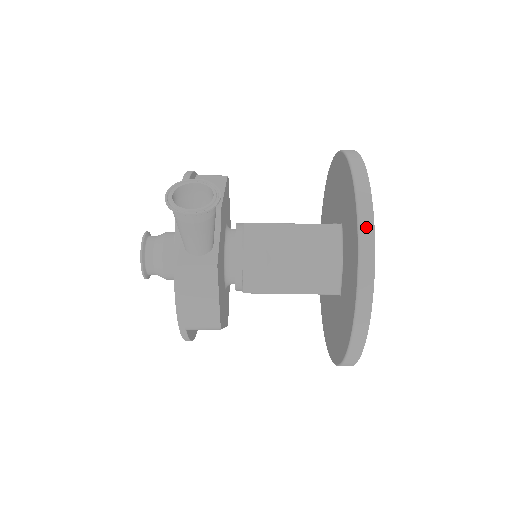
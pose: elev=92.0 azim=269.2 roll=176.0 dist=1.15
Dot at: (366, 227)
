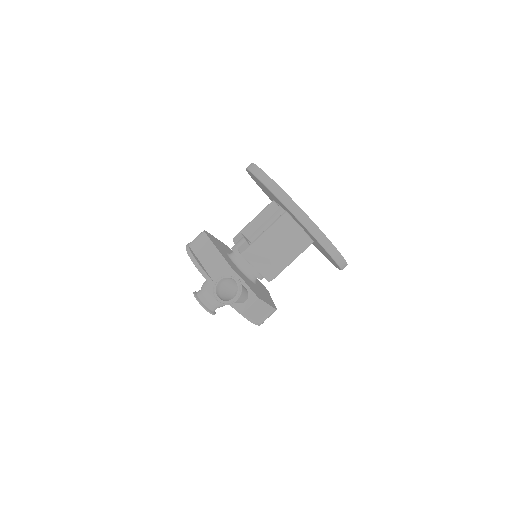
Dot at: (307, 222)
